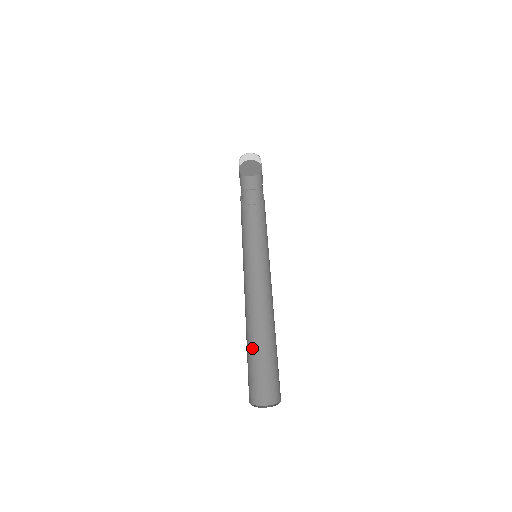
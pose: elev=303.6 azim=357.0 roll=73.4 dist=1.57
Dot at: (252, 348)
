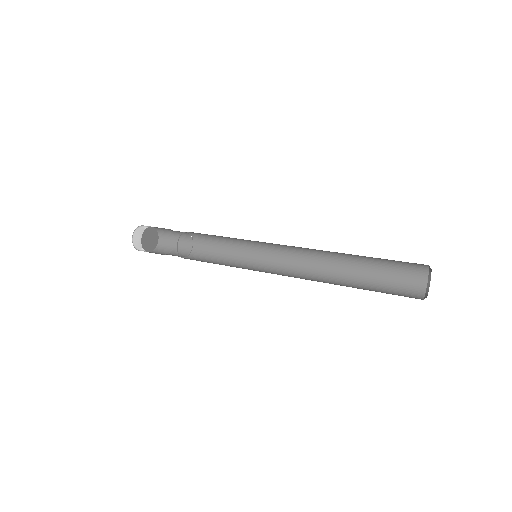
Dot at: occluded
